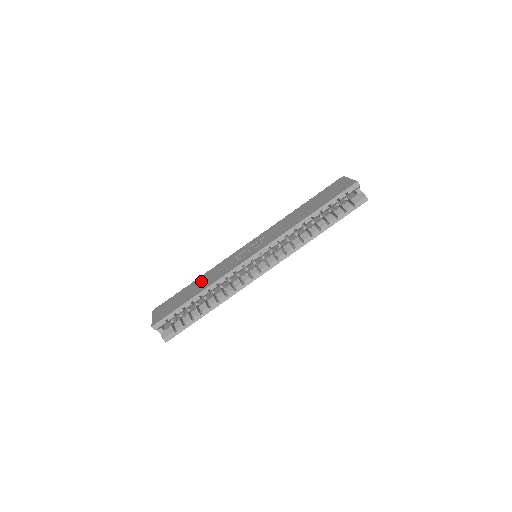
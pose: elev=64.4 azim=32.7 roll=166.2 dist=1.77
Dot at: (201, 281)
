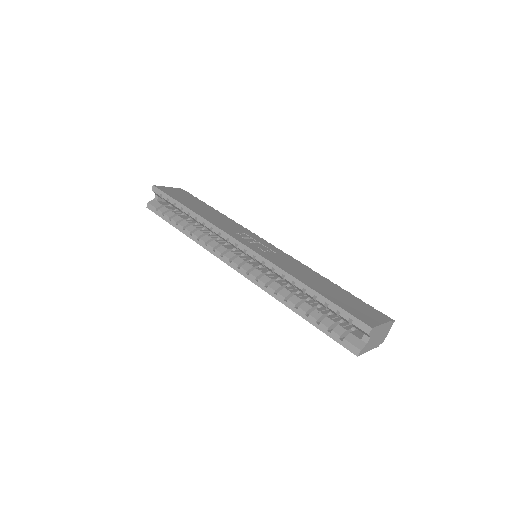
Dot at: (213, 213)
